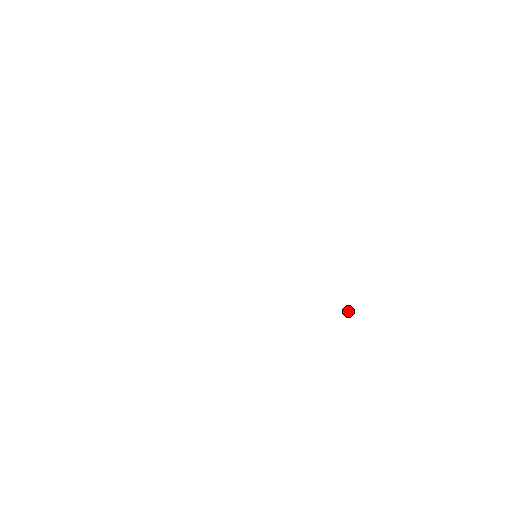
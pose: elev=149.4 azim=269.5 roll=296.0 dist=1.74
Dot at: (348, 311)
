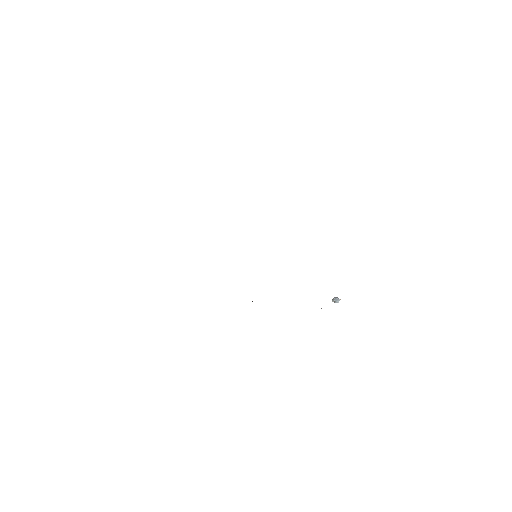
Dot at: (337, 302)
